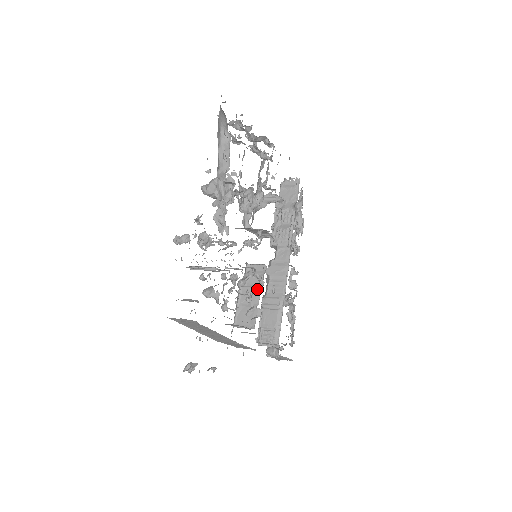
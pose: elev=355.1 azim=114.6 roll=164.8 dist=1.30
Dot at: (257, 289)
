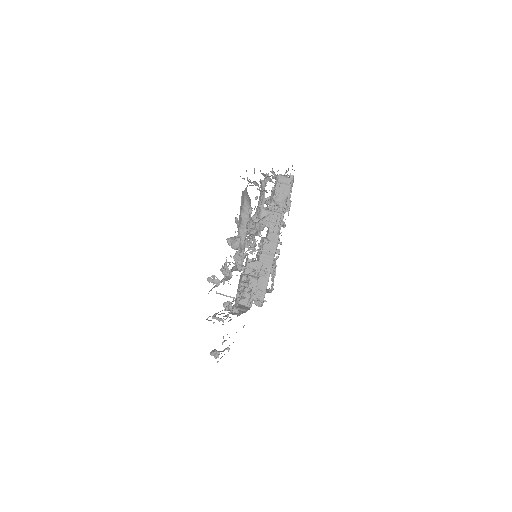
Dot at: (255, 280)
